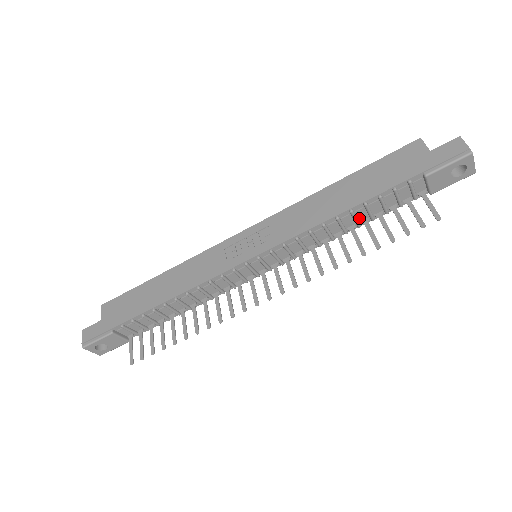
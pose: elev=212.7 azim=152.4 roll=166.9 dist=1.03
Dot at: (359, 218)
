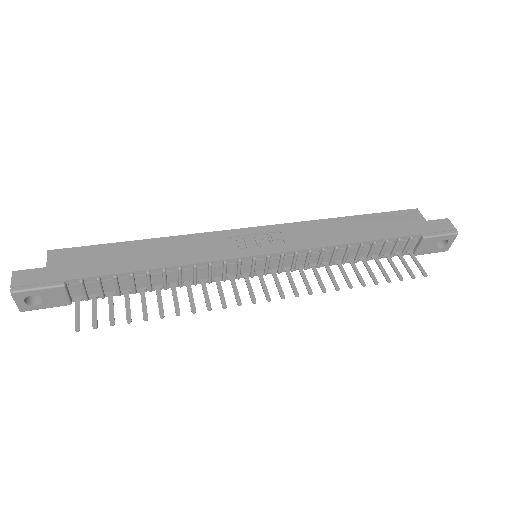
Dot at: (360, 254)
